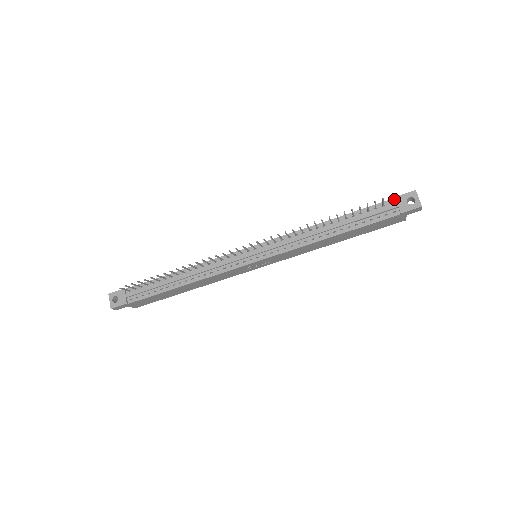
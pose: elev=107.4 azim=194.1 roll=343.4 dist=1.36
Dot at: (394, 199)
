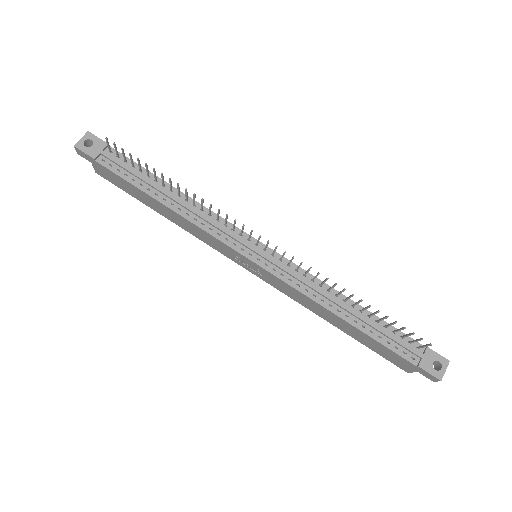
Dot at: (424, 347)
